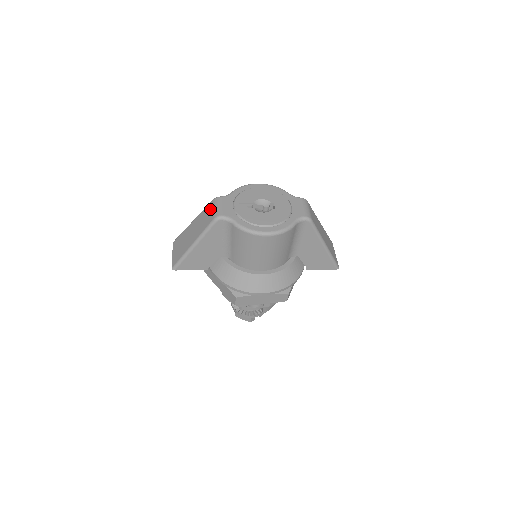
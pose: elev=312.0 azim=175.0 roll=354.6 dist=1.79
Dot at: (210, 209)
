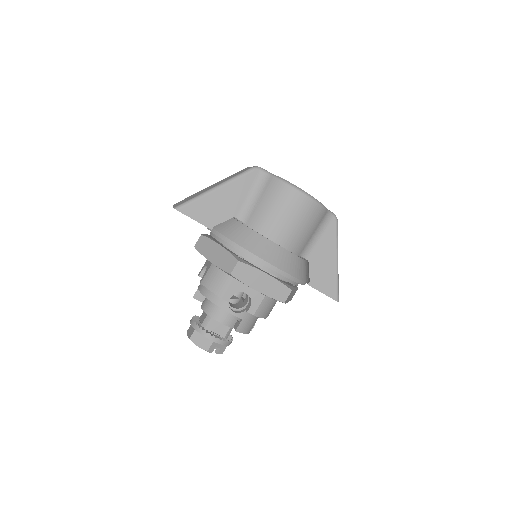
Dot at: (244, 169)
